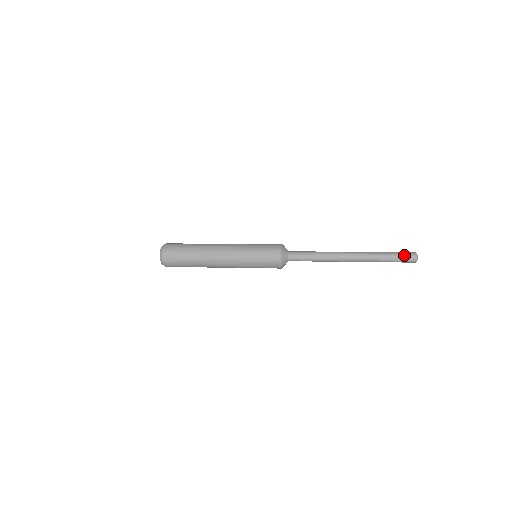
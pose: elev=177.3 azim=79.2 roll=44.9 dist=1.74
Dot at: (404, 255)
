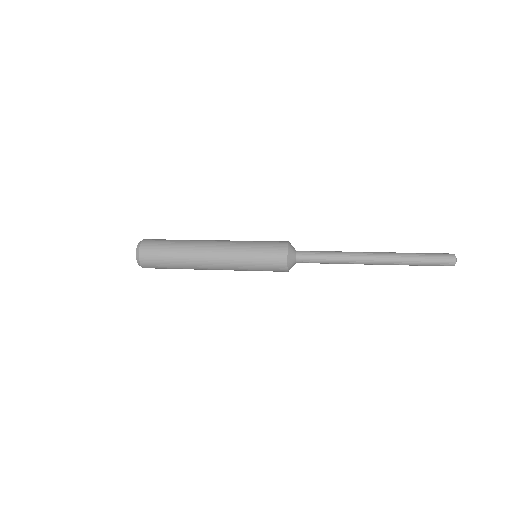
Dot at: (439, 254)
